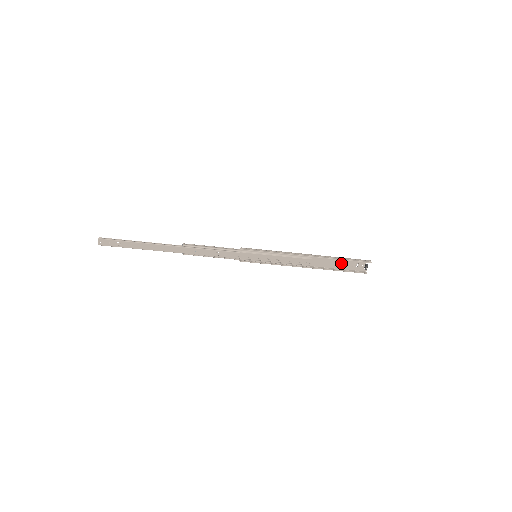
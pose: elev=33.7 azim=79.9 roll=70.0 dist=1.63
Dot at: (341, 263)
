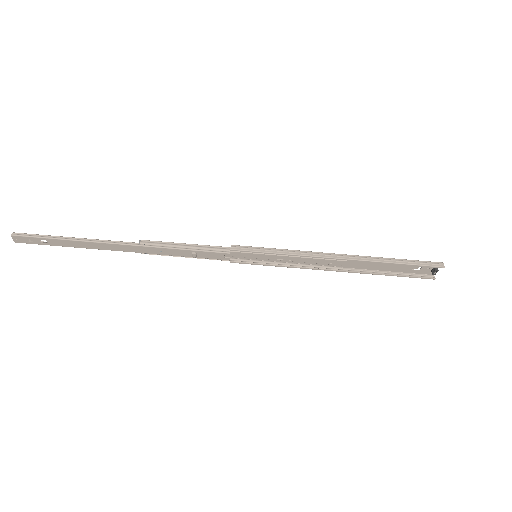
Dot at: (393, 265)
